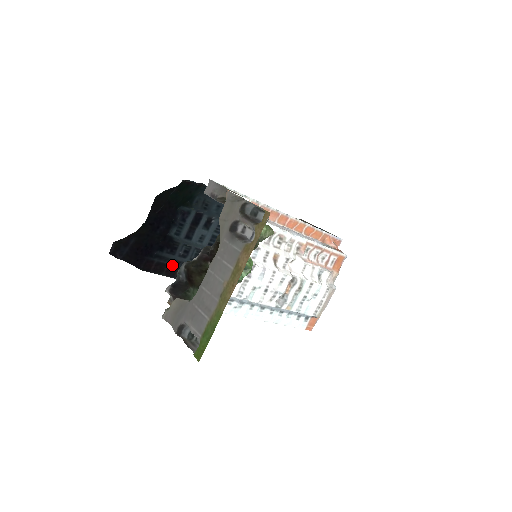
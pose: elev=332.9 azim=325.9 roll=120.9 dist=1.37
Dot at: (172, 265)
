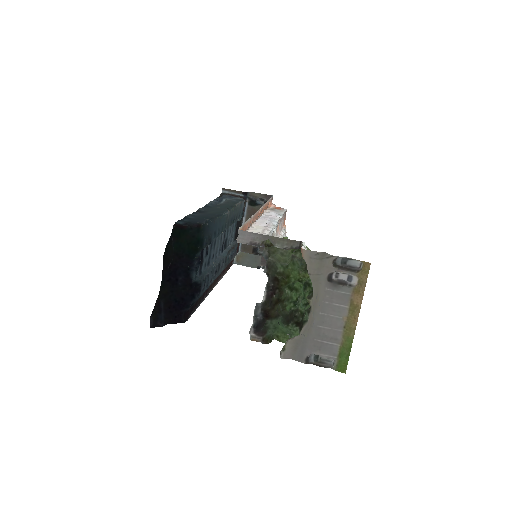
Dot at: (196, 301)
